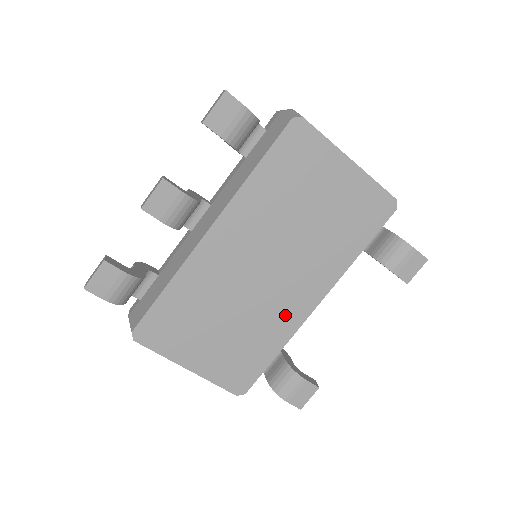
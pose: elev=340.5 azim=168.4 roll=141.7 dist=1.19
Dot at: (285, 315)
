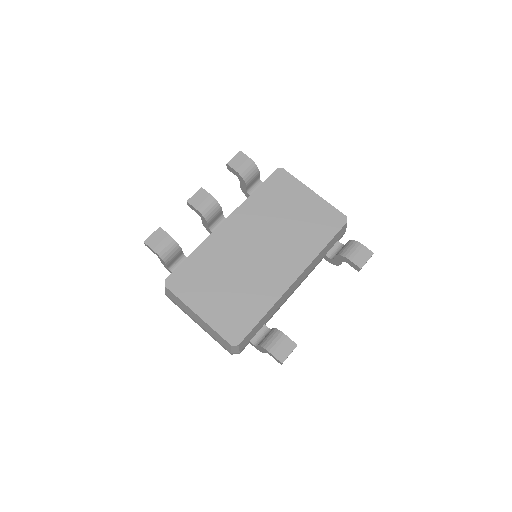
Dot at: (271, 284)
